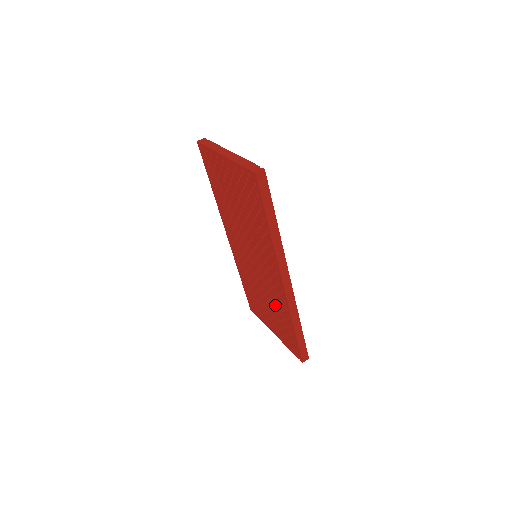
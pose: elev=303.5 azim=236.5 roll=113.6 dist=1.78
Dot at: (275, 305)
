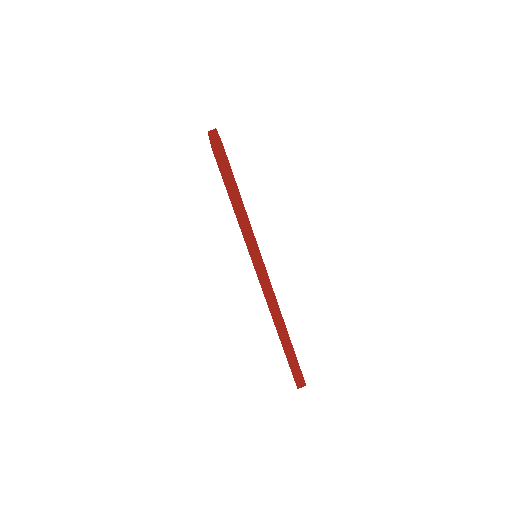
Dot at: occluded
